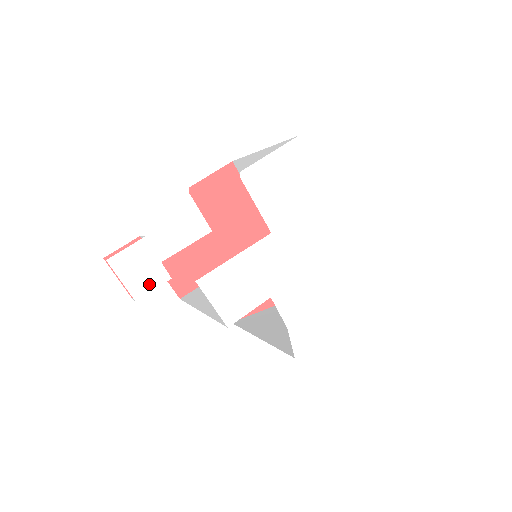
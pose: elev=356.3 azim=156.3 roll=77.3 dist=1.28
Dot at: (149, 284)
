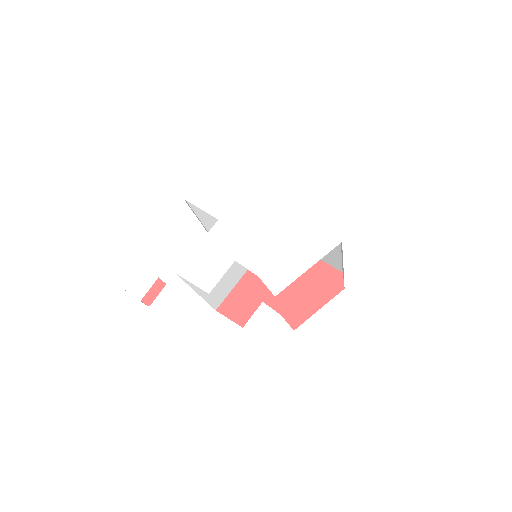
Dot at: (145, 287)
